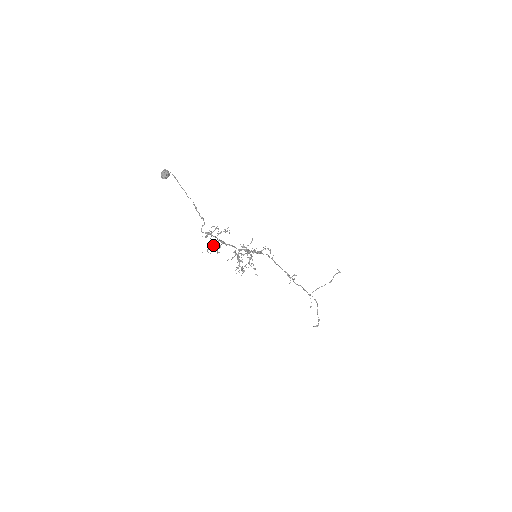
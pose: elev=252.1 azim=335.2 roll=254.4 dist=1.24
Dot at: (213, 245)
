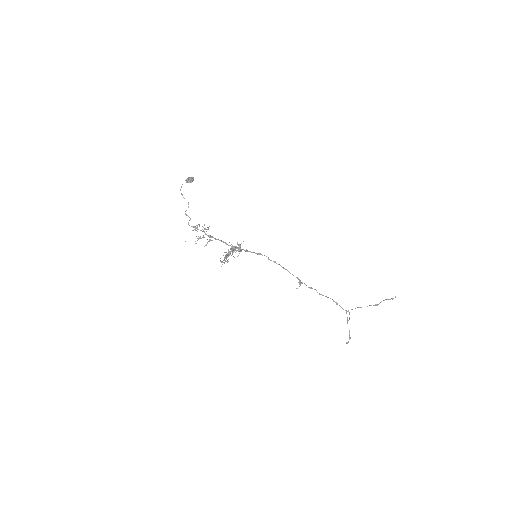
Dot at: (203, 237)
